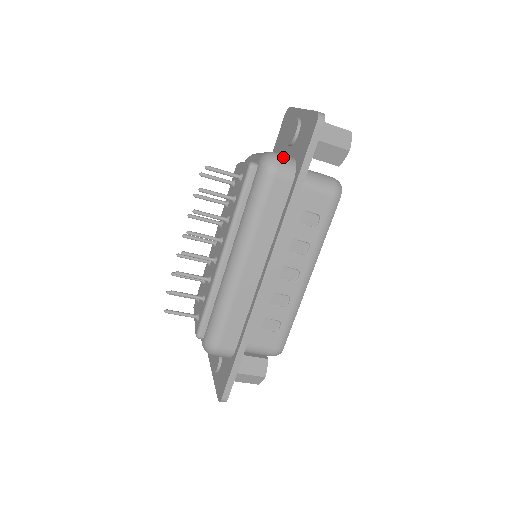
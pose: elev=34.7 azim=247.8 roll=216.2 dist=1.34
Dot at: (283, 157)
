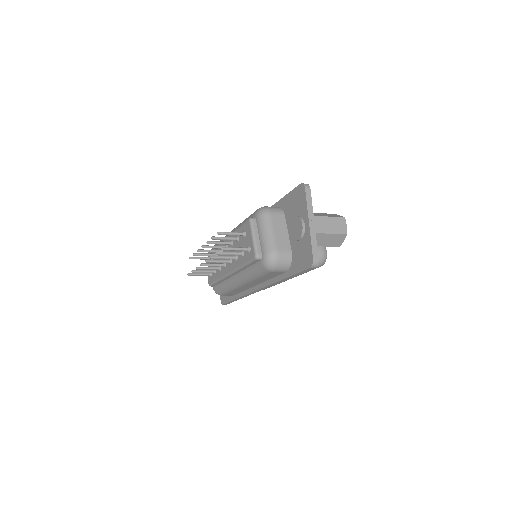
Dot at: (282, 259)
